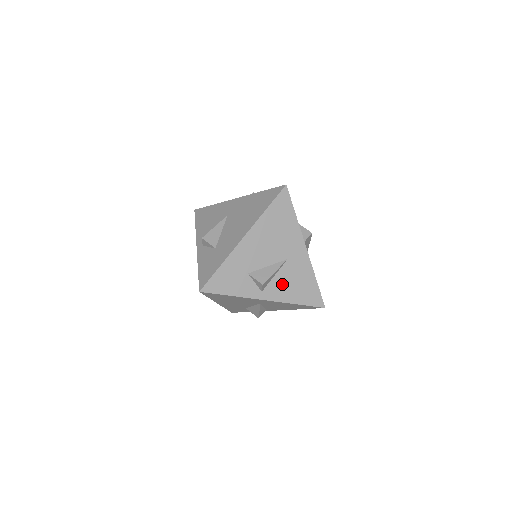
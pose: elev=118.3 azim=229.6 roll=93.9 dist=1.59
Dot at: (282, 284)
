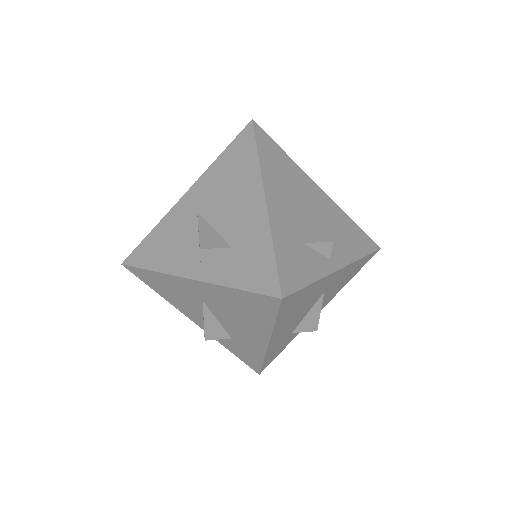
Dot at: (336, 240)
